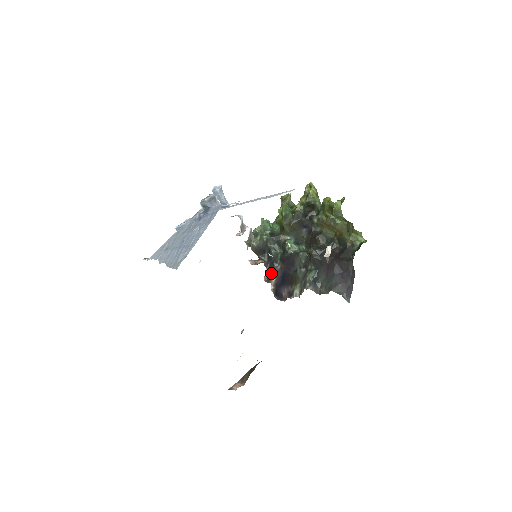
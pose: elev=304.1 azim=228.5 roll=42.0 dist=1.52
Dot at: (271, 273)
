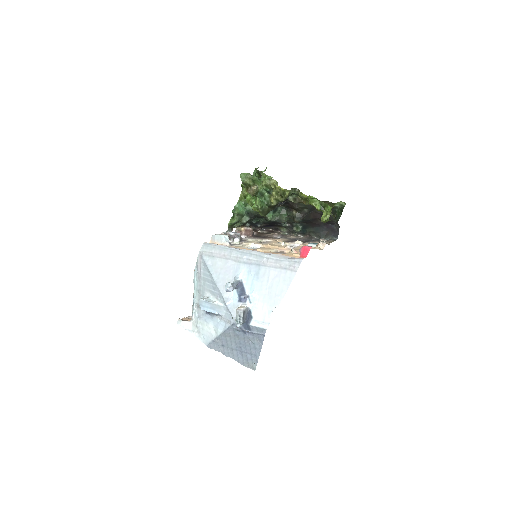
Dot at: (256, 228)
